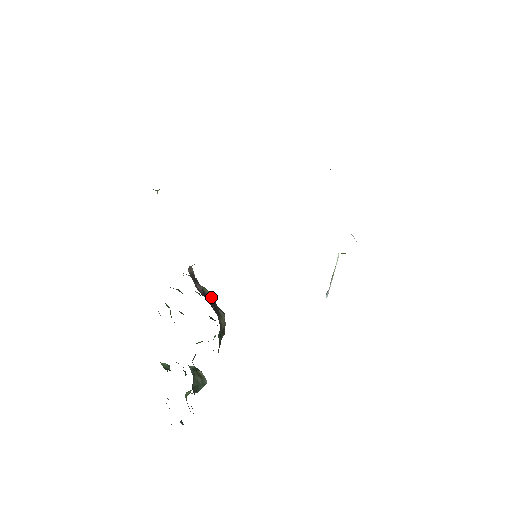
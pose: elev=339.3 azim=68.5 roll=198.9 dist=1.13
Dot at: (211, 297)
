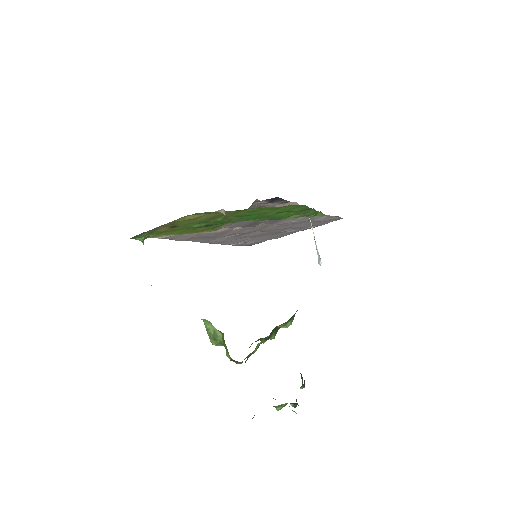
Dot at: occluded
